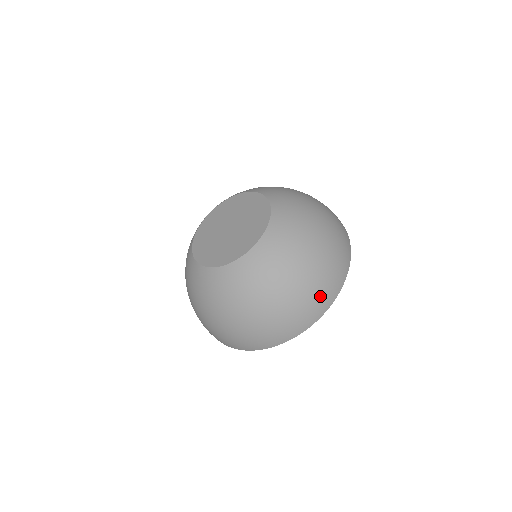
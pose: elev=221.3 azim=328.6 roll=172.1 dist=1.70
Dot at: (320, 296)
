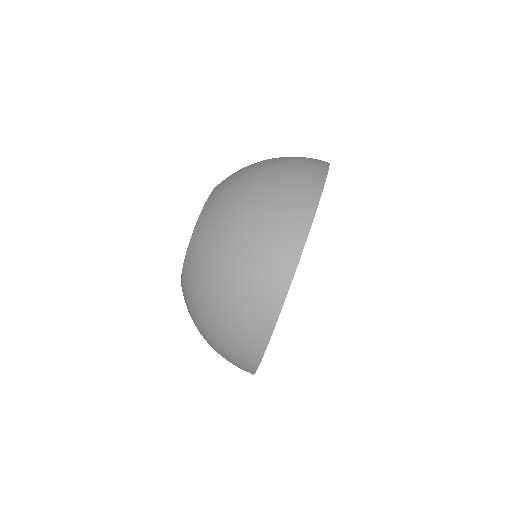
Dot at: (285, 216)
